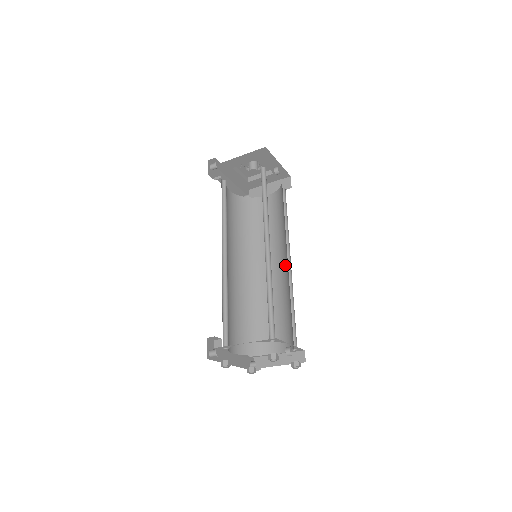
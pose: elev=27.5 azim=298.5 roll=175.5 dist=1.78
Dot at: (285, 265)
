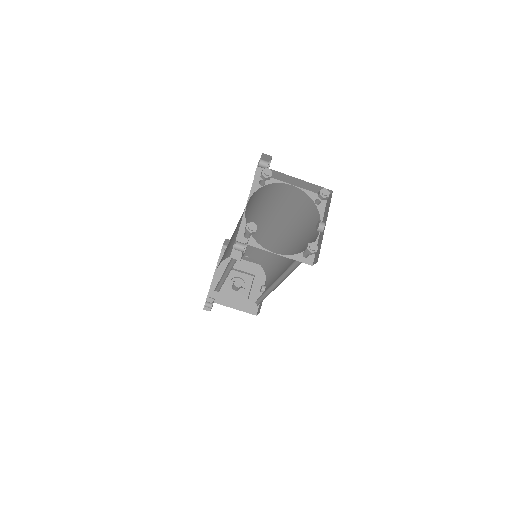
Dot at: occluded
